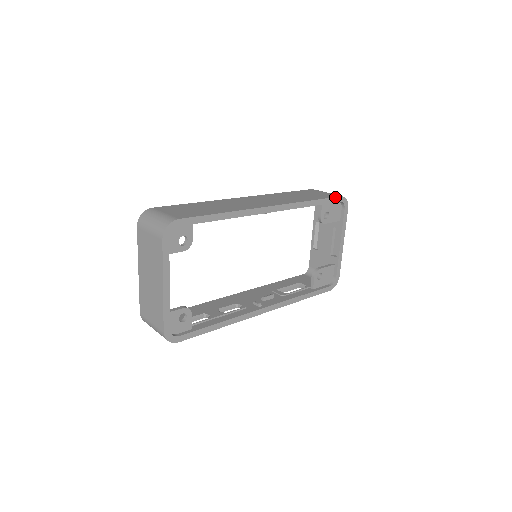
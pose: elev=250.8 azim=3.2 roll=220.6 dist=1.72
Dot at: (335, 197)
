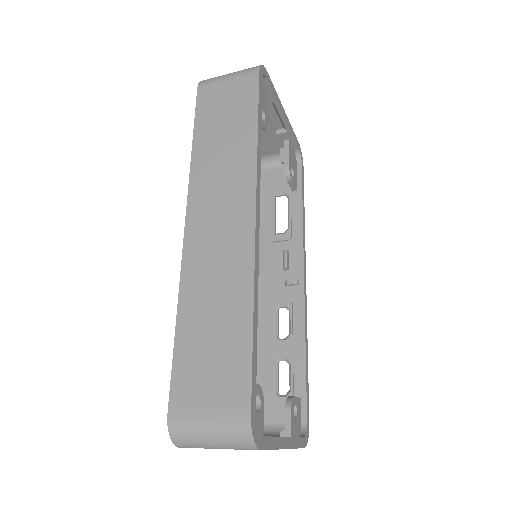
Dot at: (258, 85)
